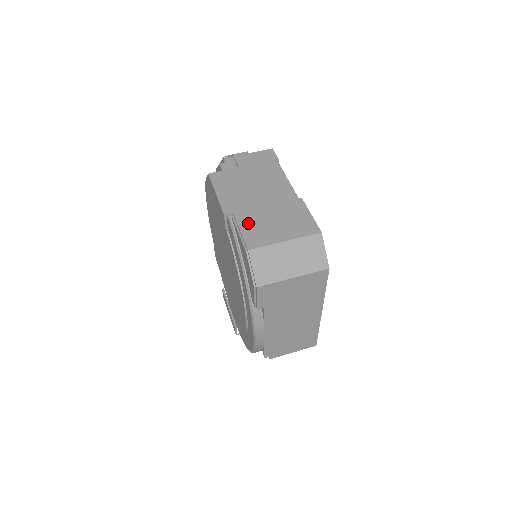
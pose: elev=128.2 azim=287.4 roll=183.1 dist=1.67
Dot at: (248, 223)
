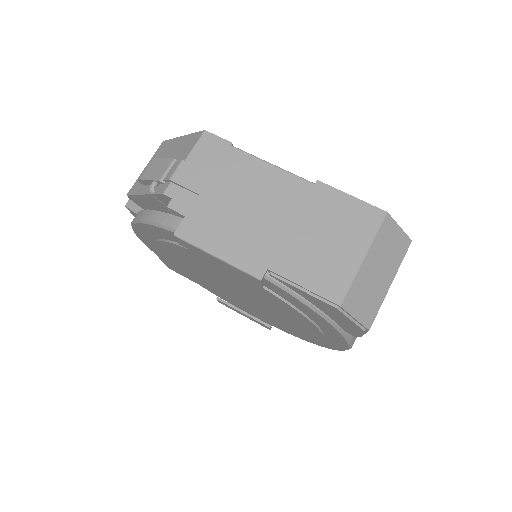
Dot at: (300, 269)
